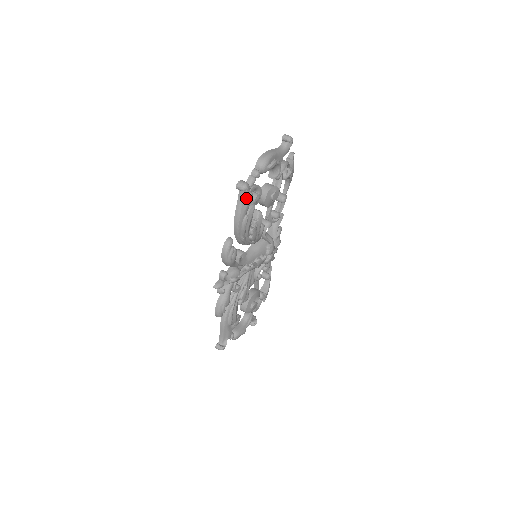
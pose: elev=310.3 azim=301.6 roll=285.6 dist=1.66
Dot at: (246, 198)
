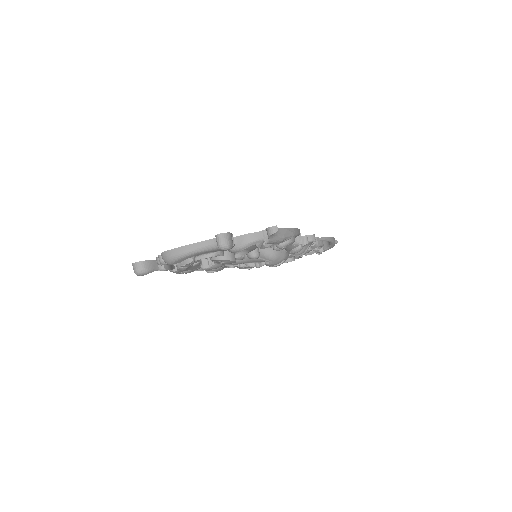
Dot at: (158, 268)
